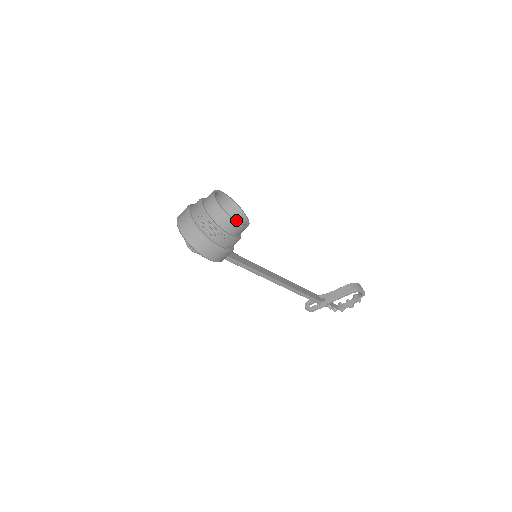
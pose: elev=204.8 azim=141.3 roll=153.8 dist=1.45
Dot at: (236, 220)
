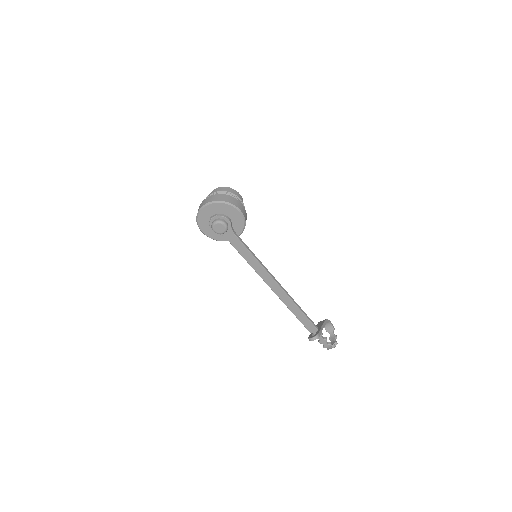
Dot at: occluded
